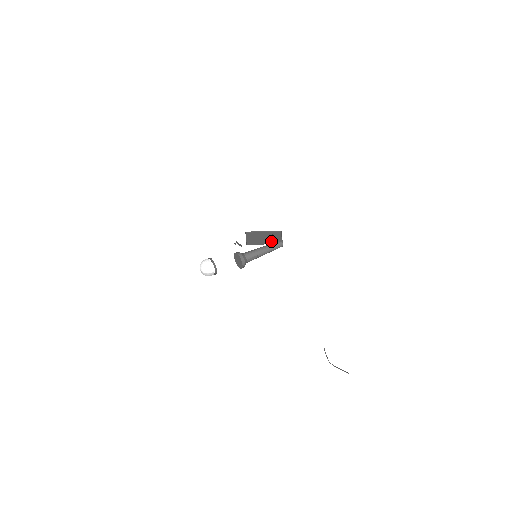
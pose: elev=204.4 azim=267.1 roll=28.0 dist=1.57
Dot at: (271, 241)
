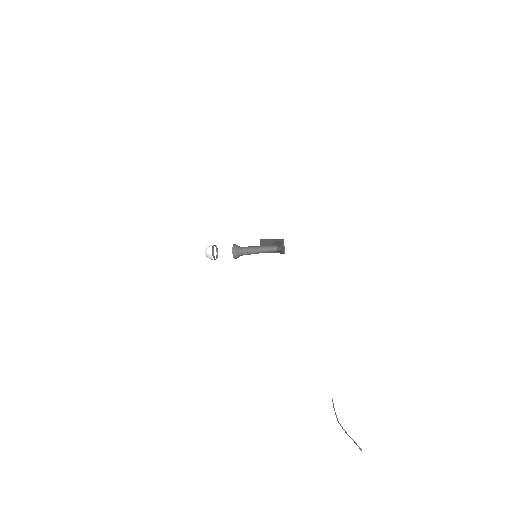
Dot at: occluded
